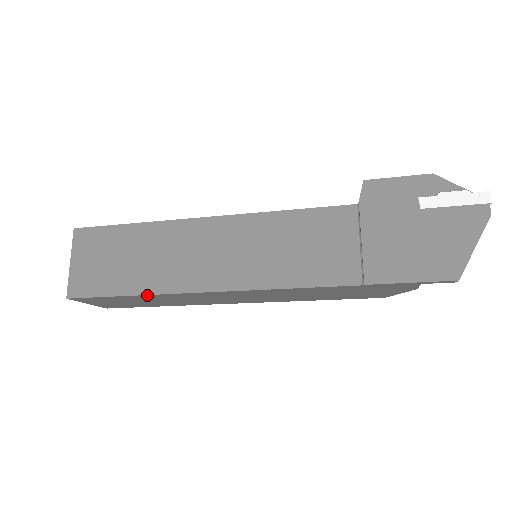
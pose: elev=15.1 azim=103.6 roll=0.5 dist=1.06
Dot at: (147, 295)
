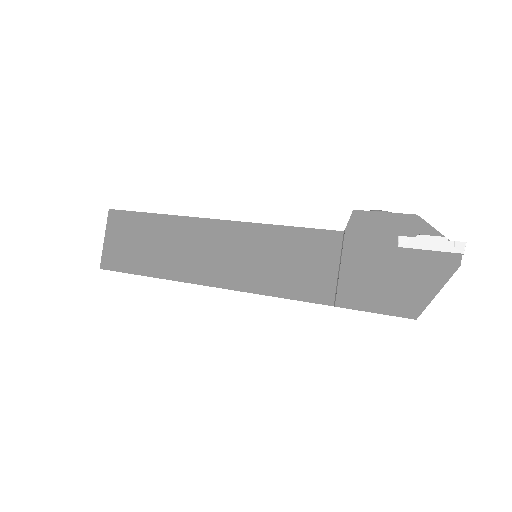
Dot at: (161, 278)
